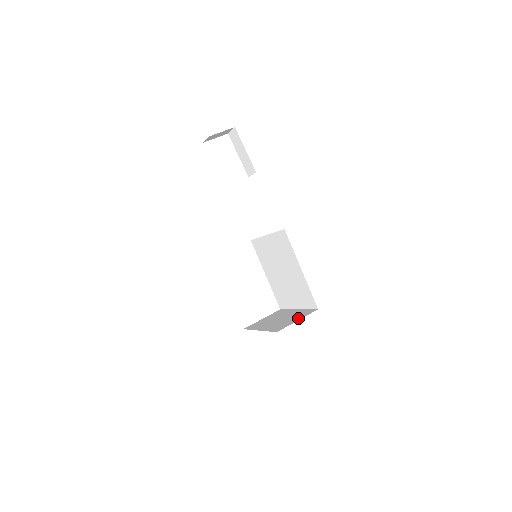
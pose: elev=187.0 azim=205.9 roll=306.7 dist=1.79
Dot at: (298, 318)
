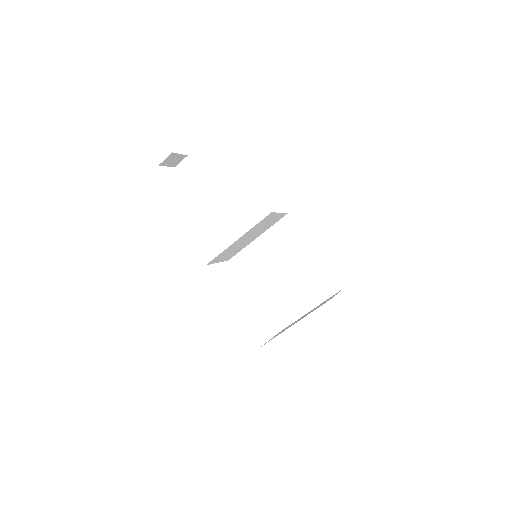
Dot at: (334, 295)
